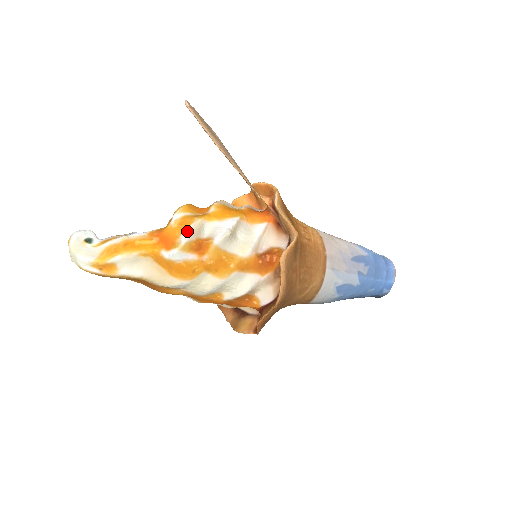
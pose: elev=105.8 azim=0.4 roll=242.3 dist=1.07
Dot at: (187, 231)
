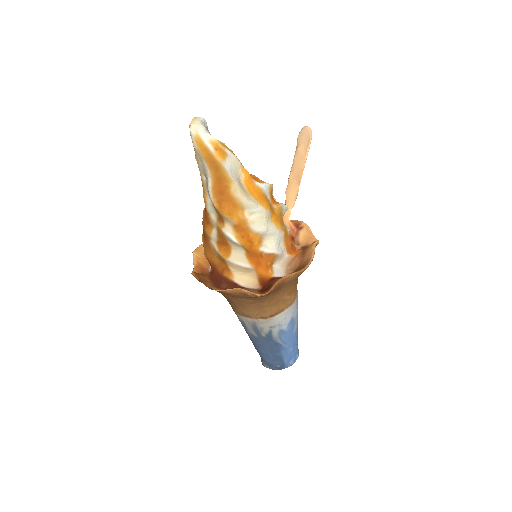
Dot at: occluded
